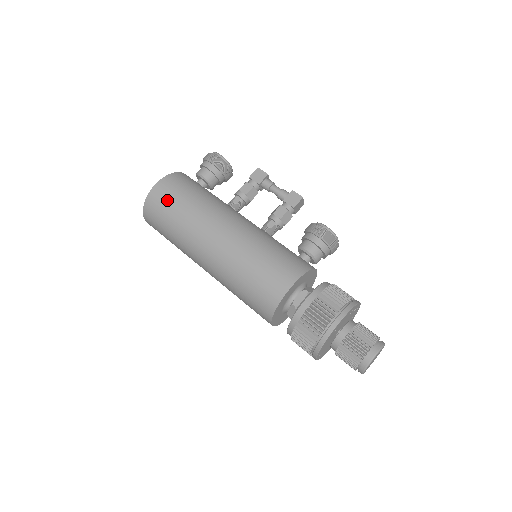
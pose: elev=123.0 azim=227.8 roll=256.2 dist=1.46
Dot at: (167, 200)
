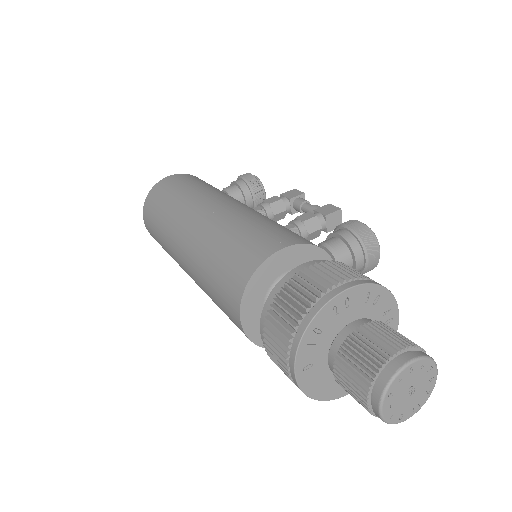
Dot at: (172, 185)
